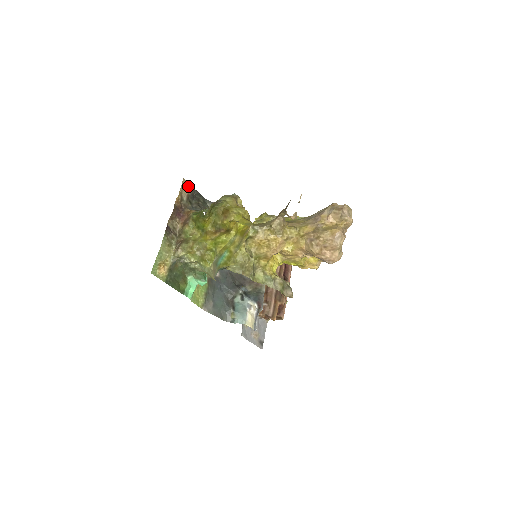
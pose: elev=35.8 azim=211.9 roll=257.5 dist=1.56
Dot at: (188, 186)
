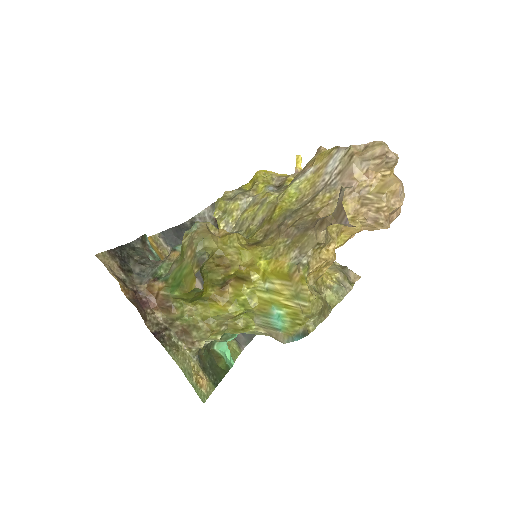
Dot at: (107, 257)
